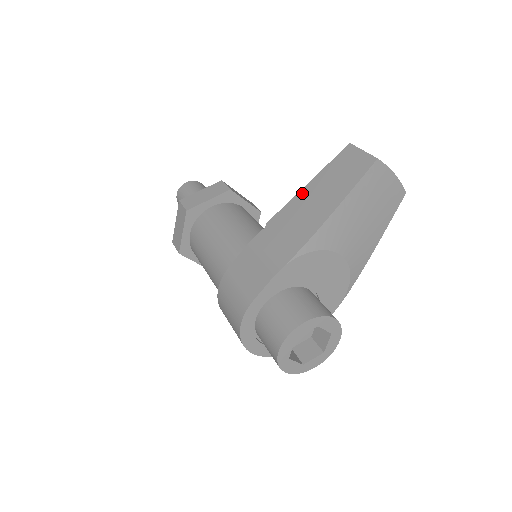
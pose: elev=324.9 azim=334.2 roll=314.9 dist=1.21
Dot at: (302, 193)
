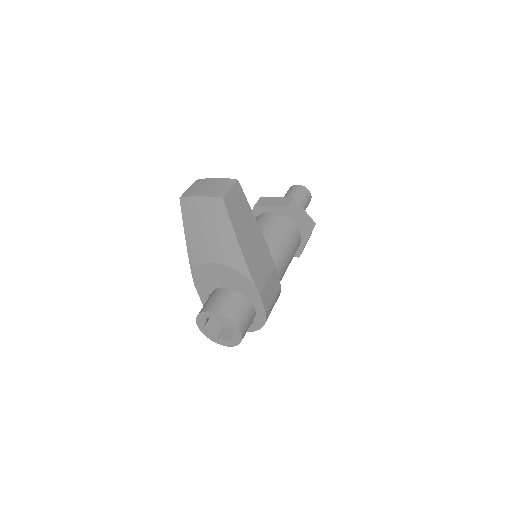
Dot at: occluded
